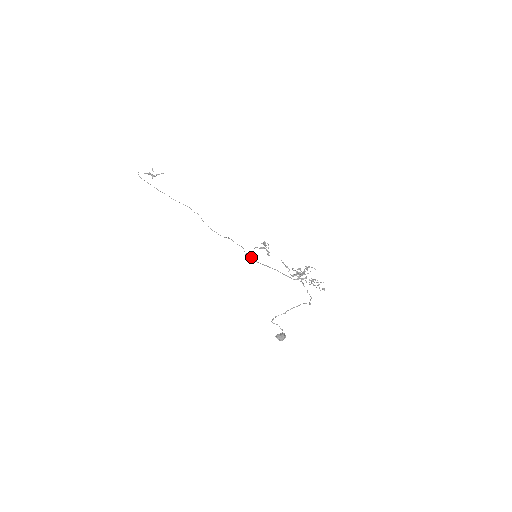
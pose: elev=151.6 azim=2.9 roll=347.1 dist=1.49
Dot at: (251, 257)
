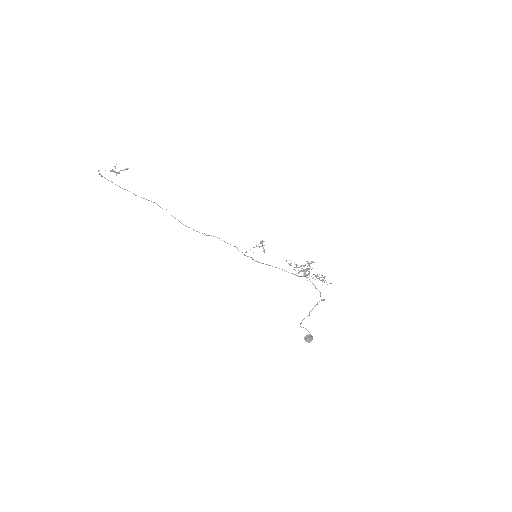
Dot at: (252, 258)
